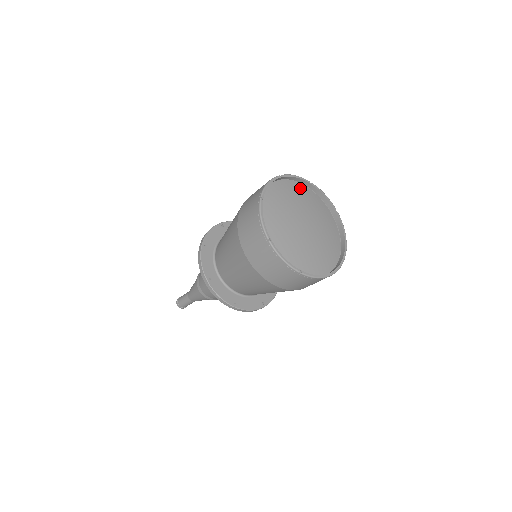
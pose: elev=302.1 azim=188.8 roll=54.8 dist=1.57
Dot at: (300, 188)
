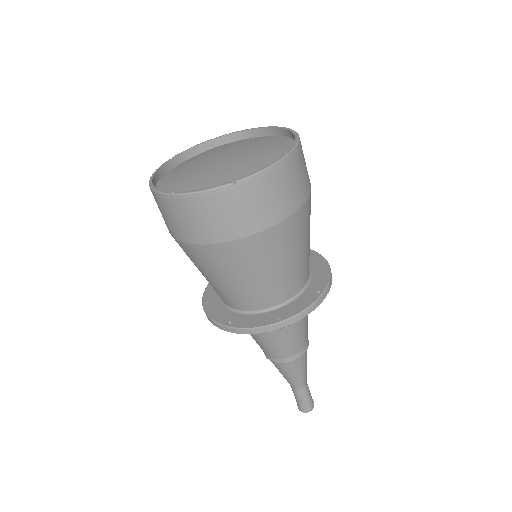
Dot at: (208, 151)
